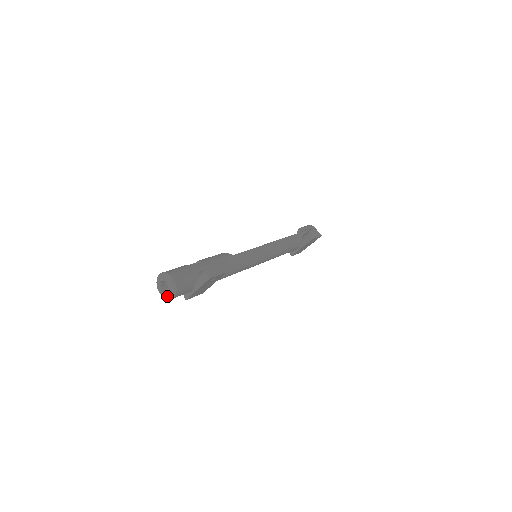
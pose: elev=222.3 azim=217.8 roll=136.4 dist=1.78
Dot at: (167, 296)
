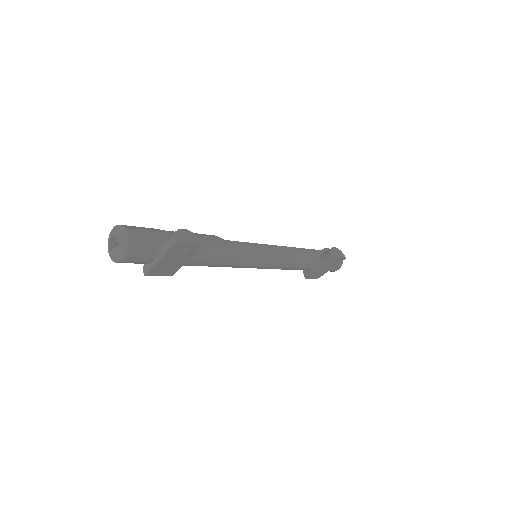
Dot at: (115, 257)
